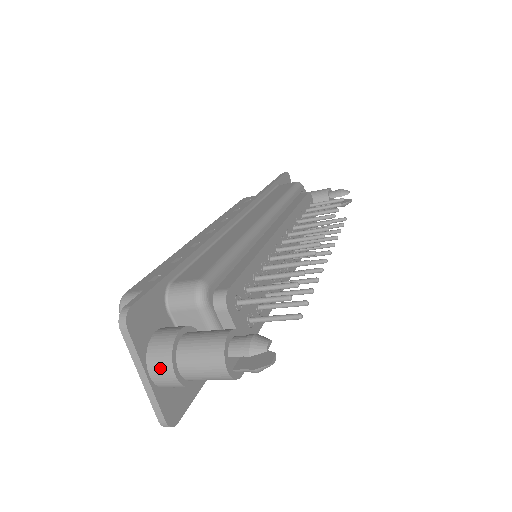
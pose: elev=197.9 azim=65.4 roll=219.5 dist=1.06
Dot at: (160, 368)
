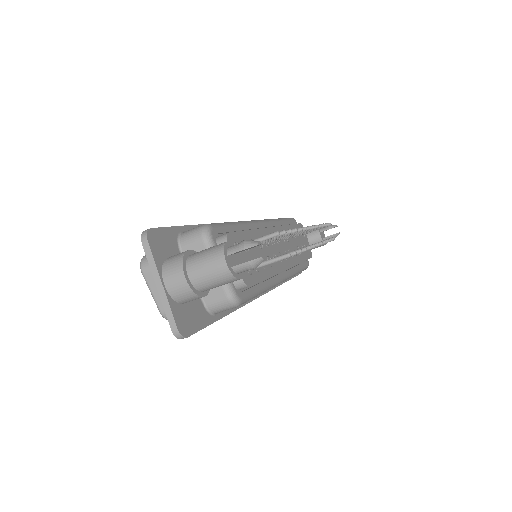
Dot at: (173, 274)
